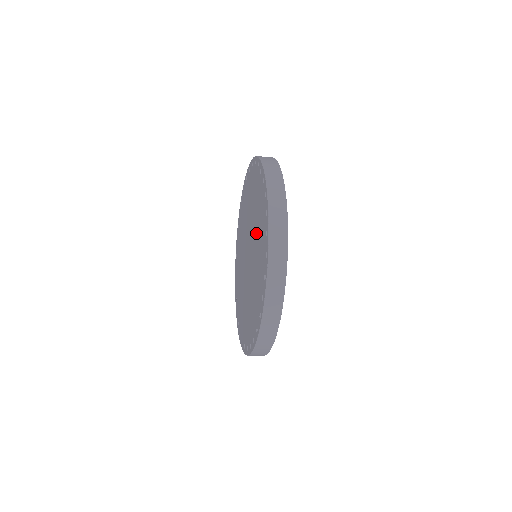
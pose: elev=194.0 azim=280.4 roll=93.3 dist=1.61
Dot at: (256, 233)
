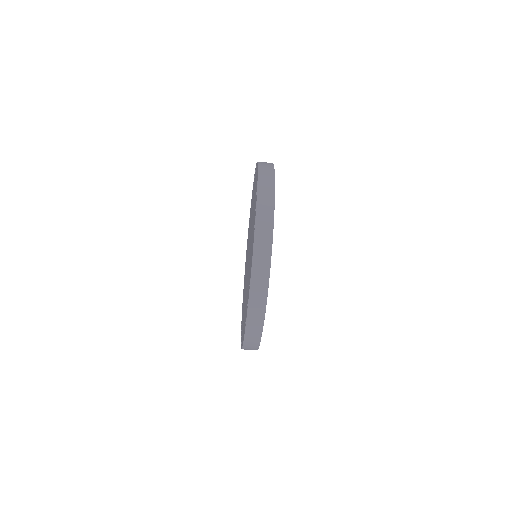
Dot at: (252, 218)
